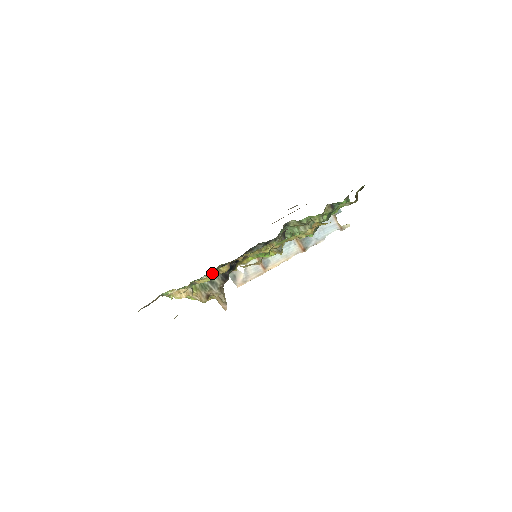
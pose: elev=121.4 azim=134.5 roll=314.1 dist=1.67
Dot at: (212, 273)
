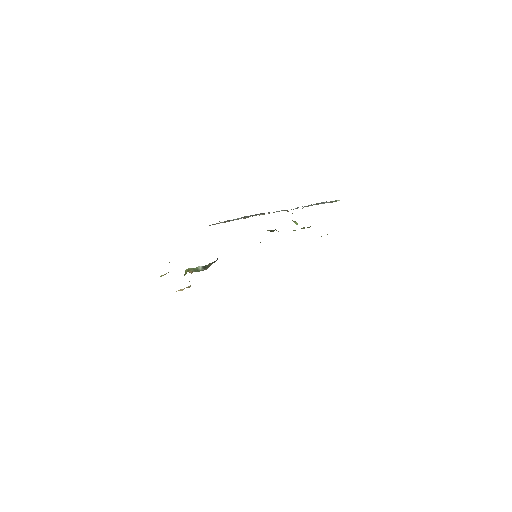
Dot at: occluded
